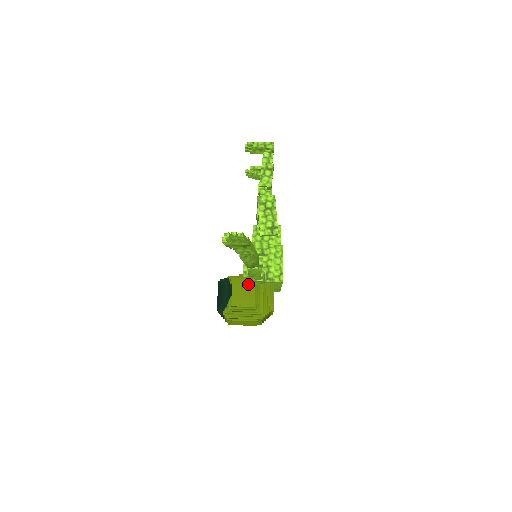
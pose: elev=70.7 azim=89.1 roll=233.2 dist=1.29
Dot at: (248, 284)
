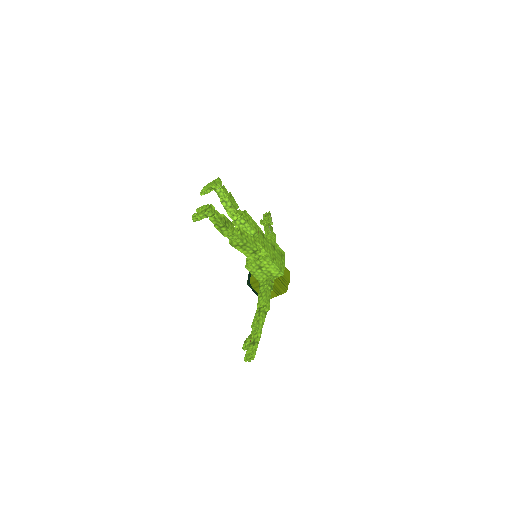
Dot at: occluded
